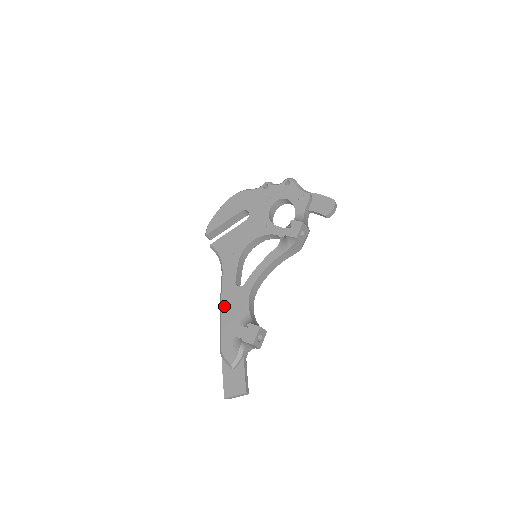
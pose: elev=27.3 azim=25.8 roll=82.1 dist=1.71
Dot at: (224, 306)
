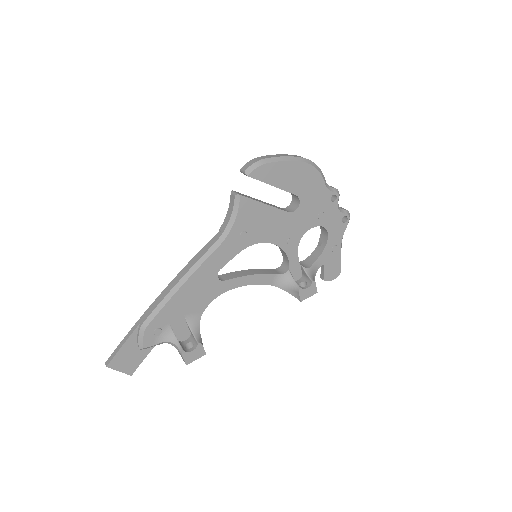
Dot at: (189, 285)
